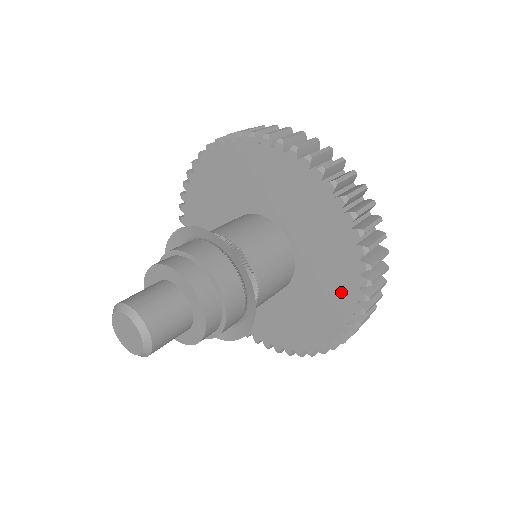
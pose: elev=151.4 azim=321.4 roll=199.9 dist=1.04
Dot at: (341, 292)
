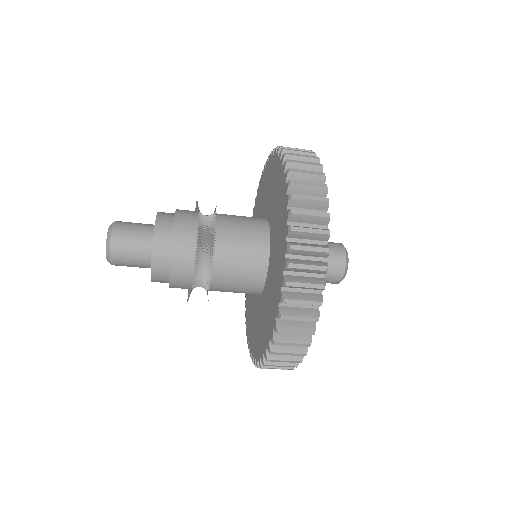
Dot at: (281, 195)
